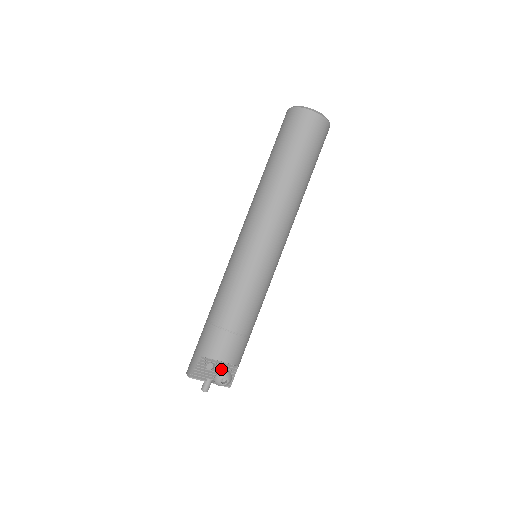
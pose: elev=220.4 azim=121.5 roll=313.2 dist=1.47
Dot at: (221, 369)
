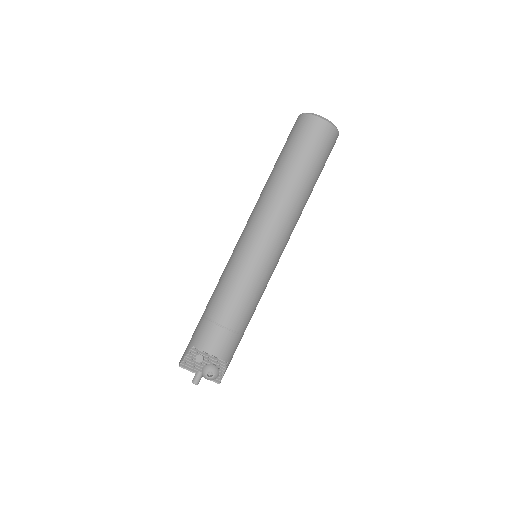
Dot at: (210, 363)
